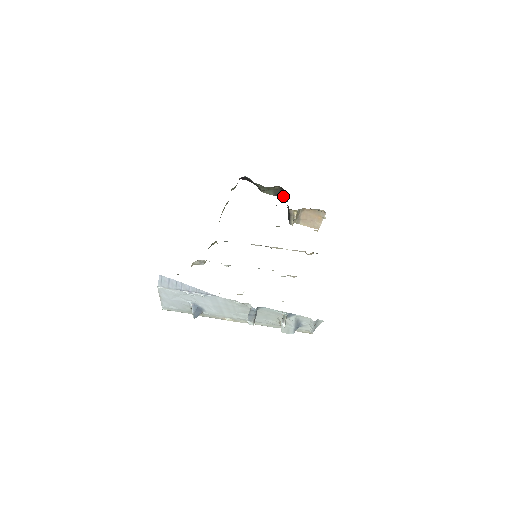
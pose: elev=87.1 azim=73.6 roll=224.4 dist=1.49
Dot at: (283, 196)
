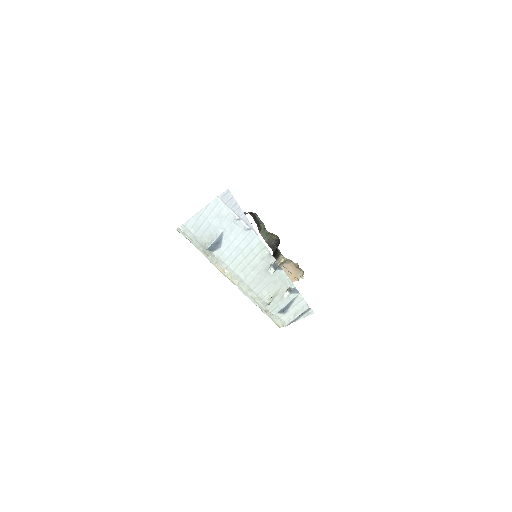
Dot at: (272, 247)
